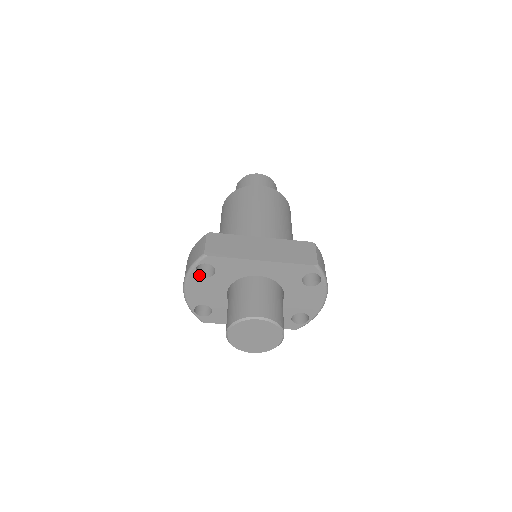
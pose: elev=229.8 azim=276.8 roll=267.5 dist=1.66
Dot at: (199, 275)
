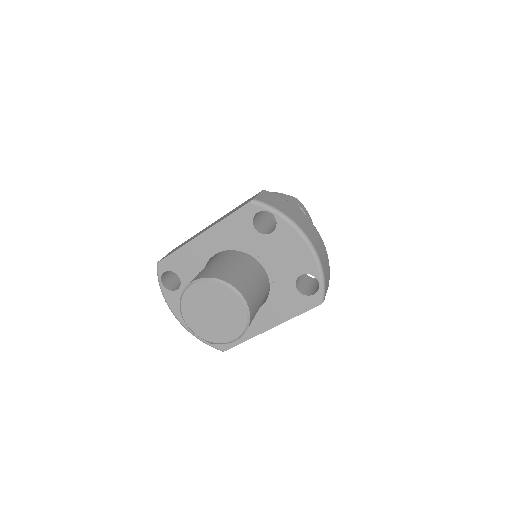
Dot at: (171, 290)
